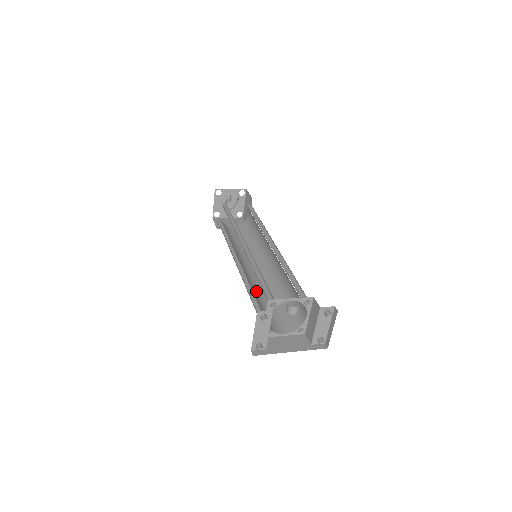
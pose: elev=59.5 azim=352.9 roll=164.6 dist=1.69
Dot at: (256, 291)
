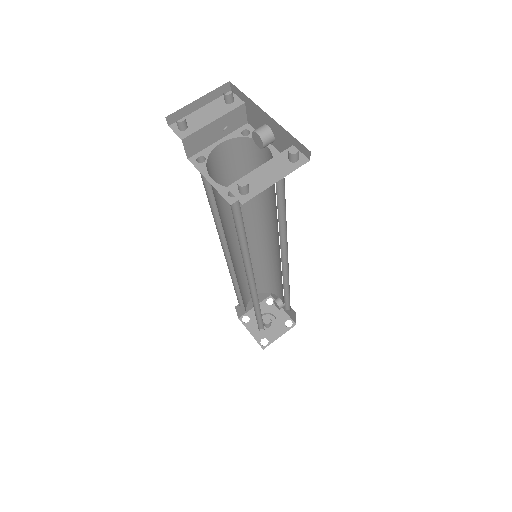
Dot at: (224, 229)
